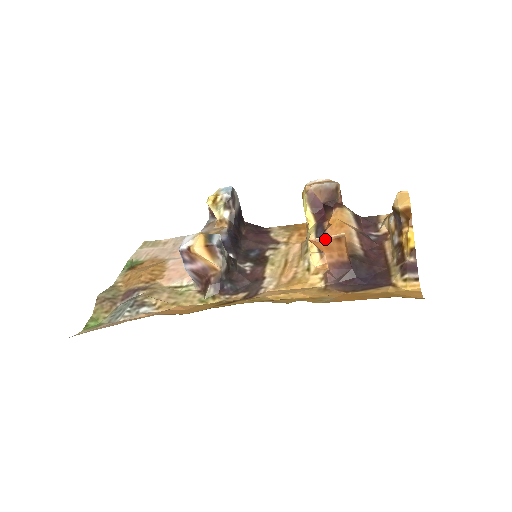
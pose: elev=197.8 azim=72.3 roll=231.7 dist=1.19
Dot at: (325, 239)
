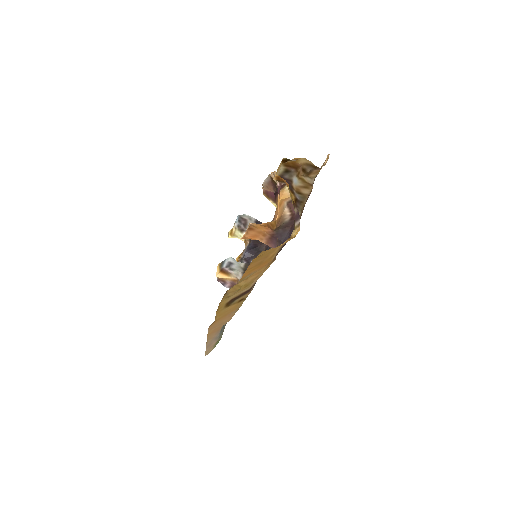
Dot at: (246, 233)
